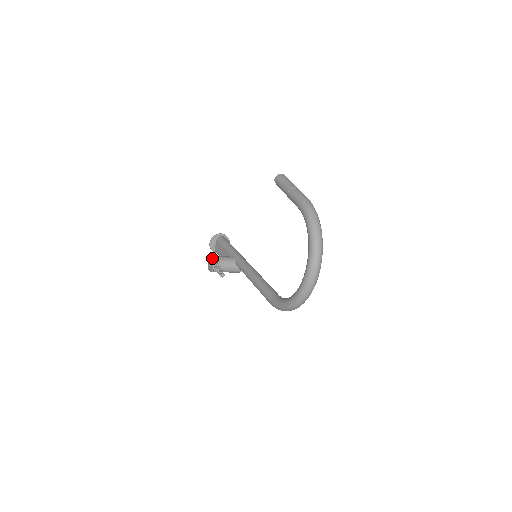
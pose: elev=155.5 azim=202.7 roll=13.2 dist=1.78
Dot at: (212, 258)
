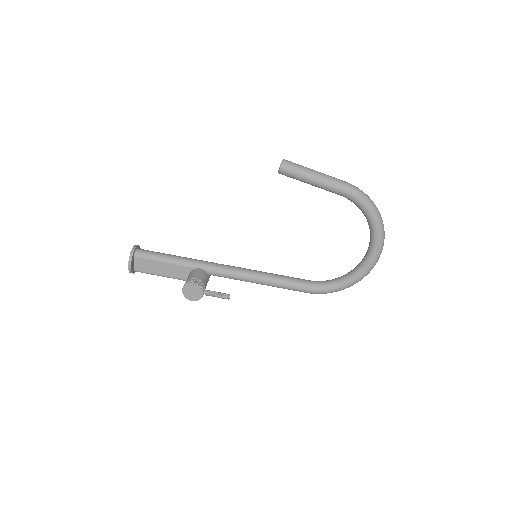
Dot at: (196, 286)
